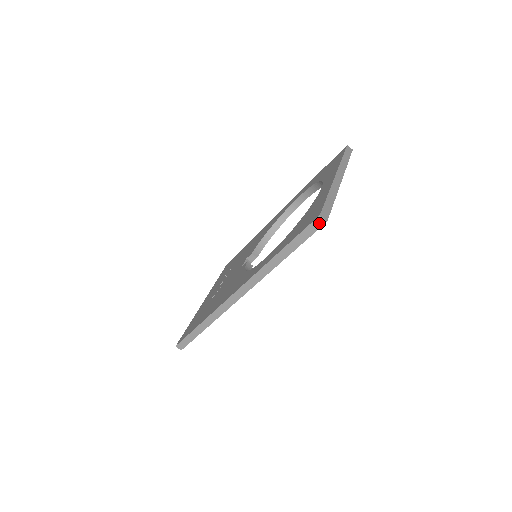
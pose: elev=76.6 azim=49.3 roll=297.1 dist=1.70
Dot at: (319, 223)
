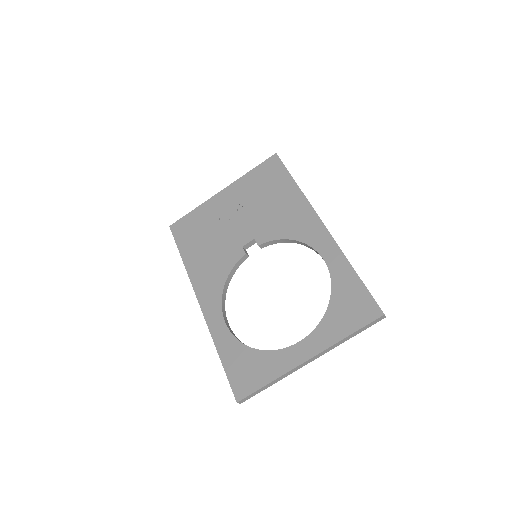
Dot at: (237, 398)
